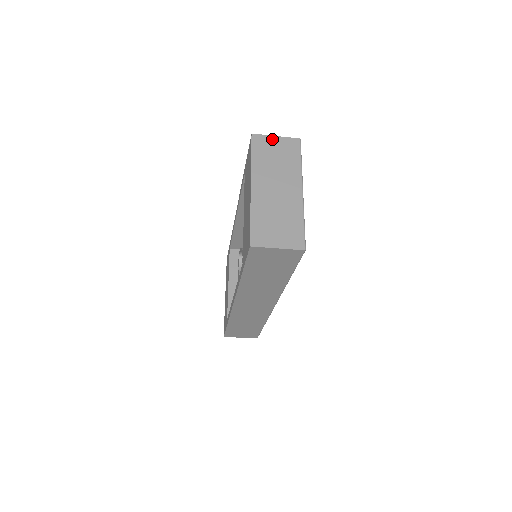
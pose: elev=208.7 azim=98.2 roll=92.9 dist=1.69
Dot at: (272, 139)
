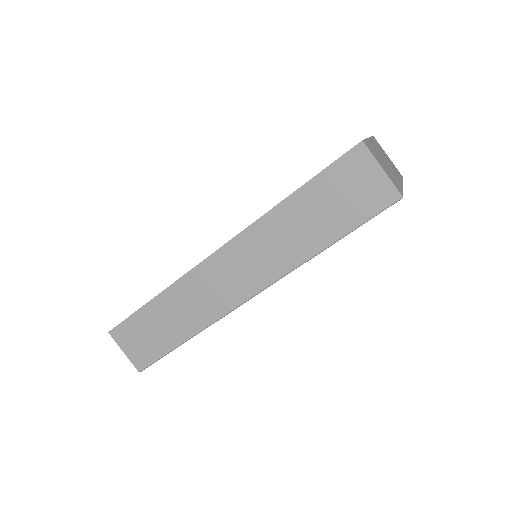
Dot at: occluded
